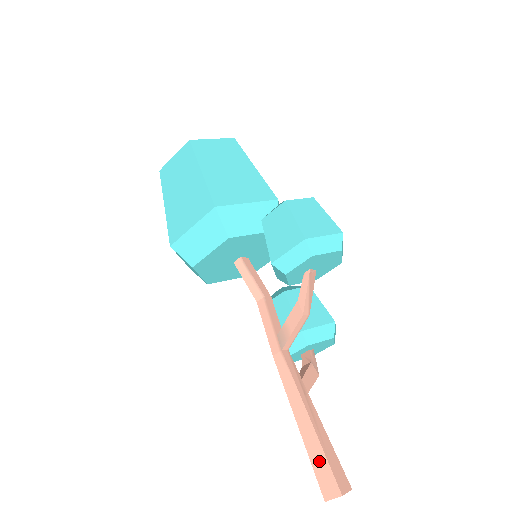
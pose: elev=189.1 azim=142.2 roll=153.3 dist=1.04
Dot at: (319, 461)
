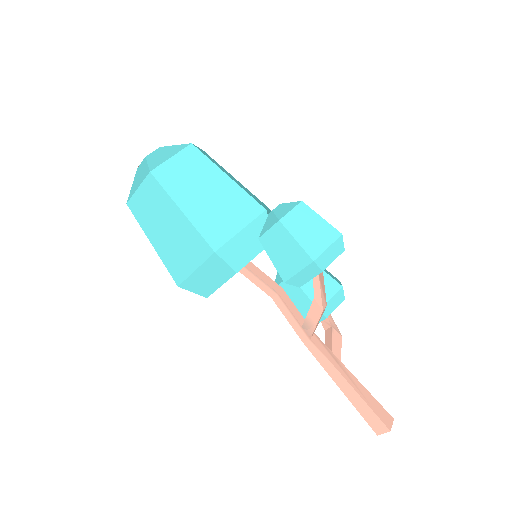
Dot at: (366, 412)
